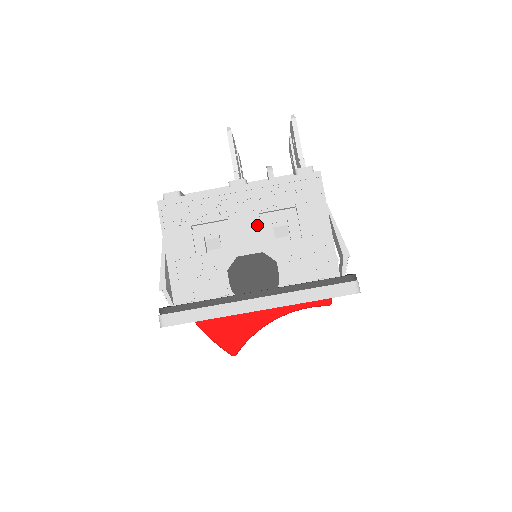
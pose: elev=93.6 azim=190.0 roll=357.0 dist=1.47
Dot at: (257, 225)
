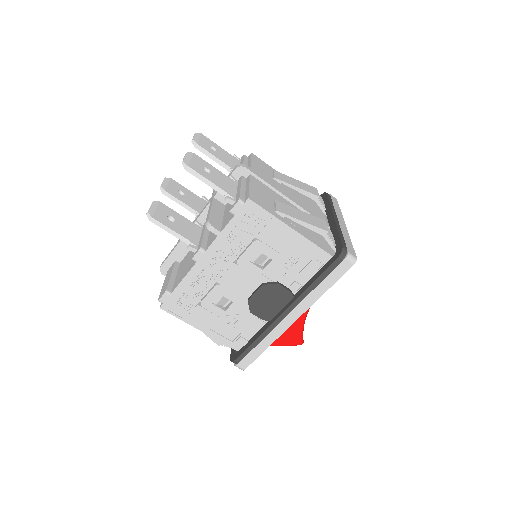
Dot at: (240, 271)
